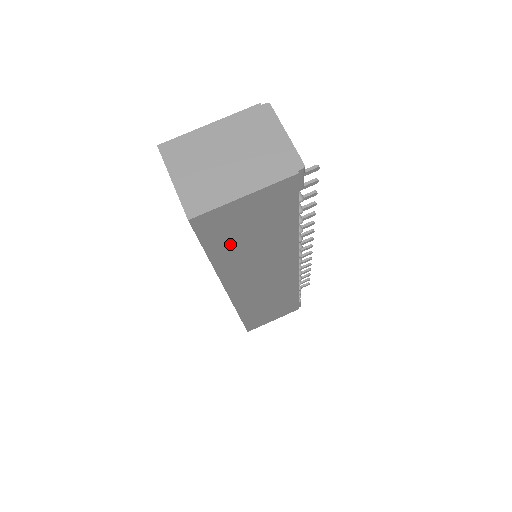
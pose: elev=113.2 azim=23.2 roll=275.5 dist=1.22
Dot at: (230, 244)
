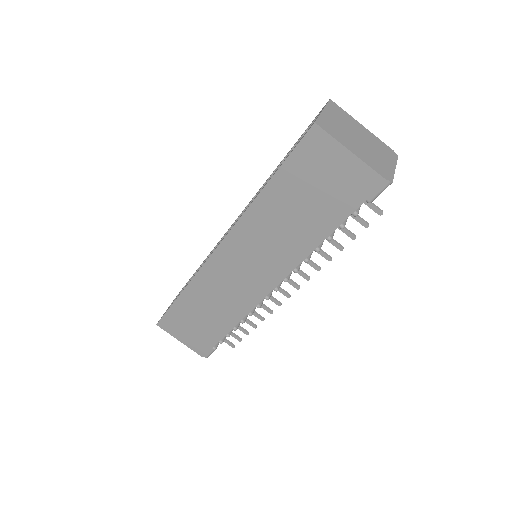
Dot at: (292, 186)
